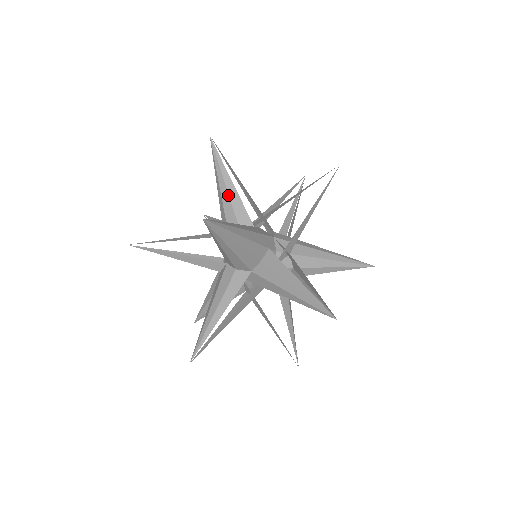
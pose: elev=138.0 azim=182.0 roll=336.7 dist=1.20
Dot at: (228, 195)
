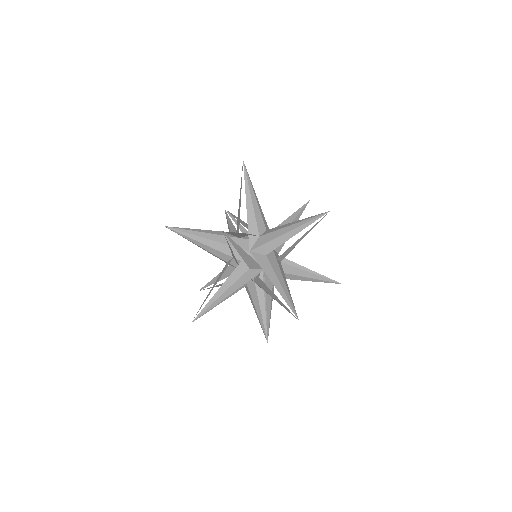
Dot at: (229, 229)
